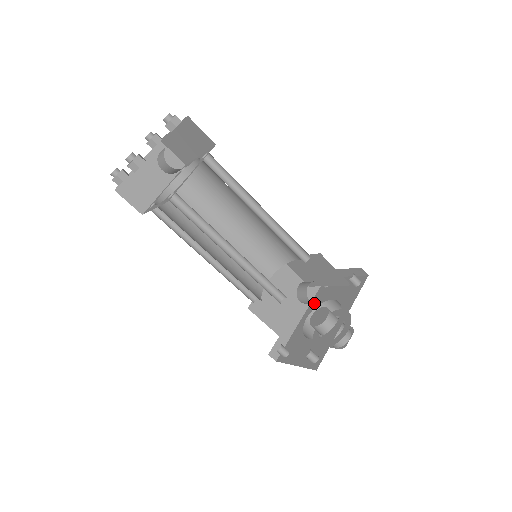
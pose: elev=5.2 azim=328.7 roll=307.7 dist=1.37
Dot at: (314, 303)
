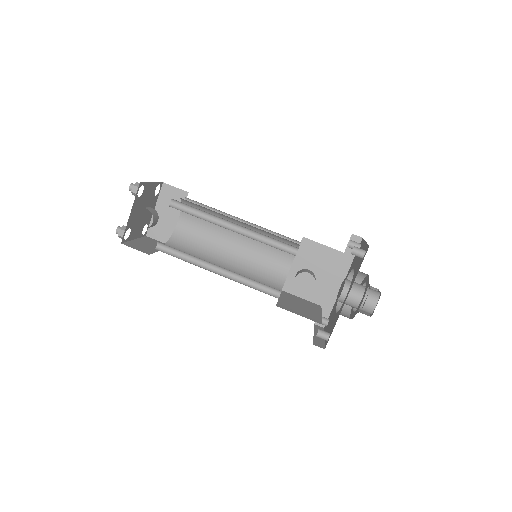
Dot at: (350, 269)
